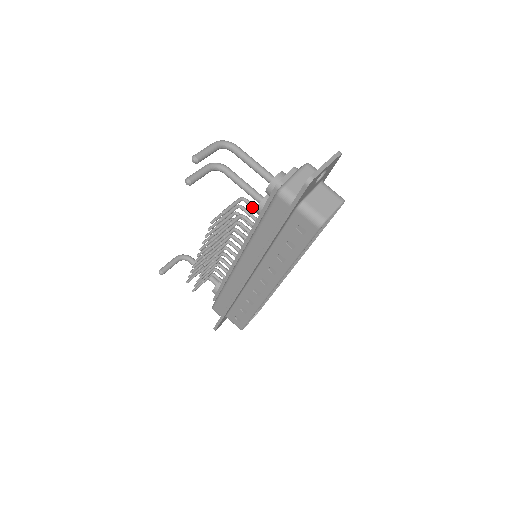
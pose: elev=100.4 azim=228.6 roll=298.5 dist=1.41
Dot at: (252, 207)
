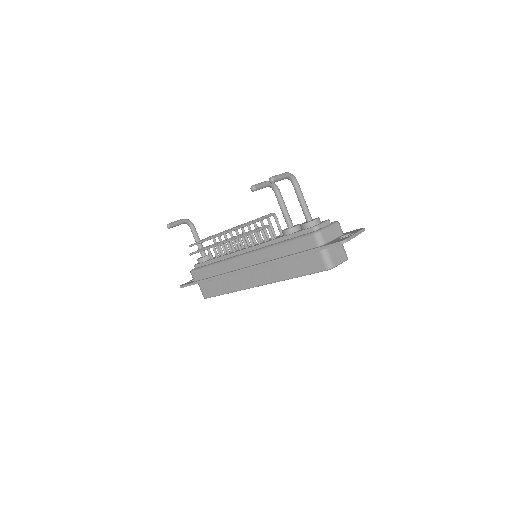
Dot at: (278, 224)
